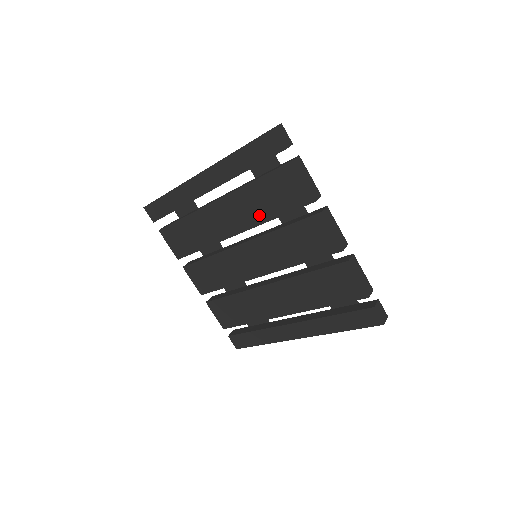
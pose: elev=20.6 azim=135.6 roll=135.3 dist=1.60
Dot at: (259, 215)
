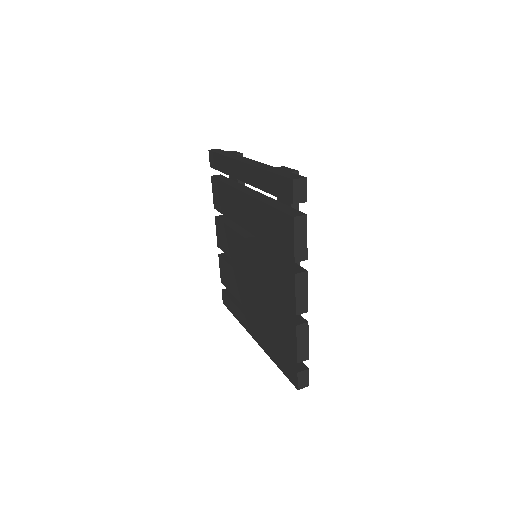
Dot at: (262, 232)
